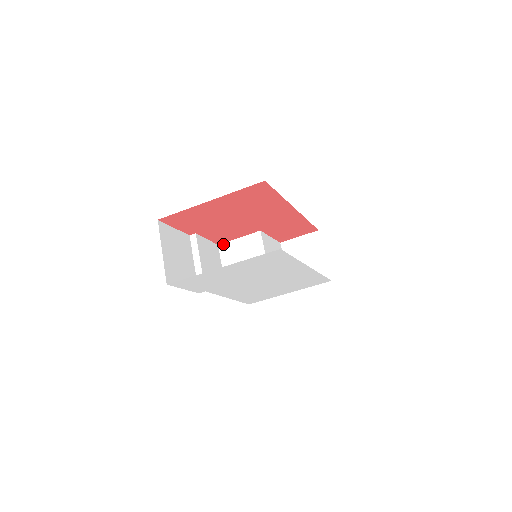
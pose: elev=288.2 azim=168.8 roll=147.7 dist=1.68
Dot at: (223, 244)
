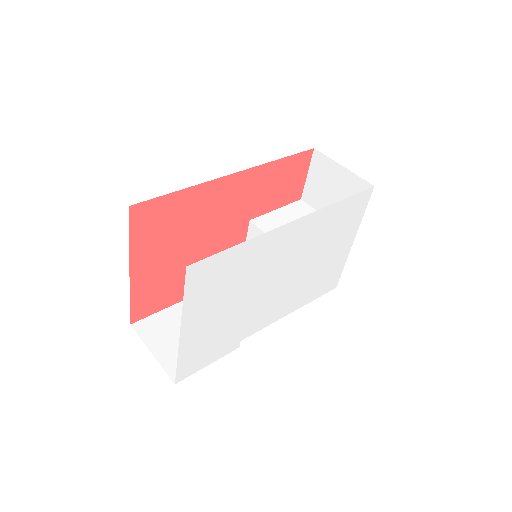
Dot at: occluded
